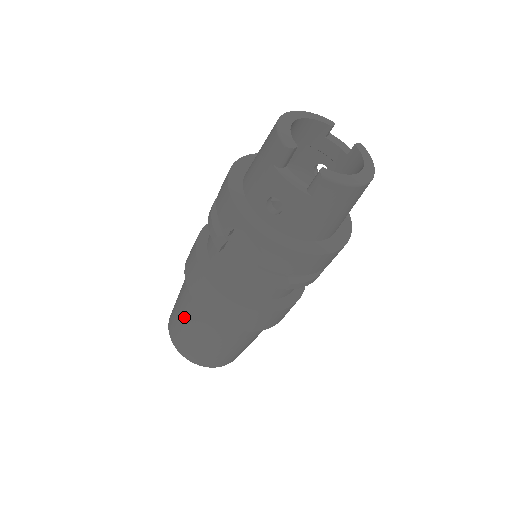
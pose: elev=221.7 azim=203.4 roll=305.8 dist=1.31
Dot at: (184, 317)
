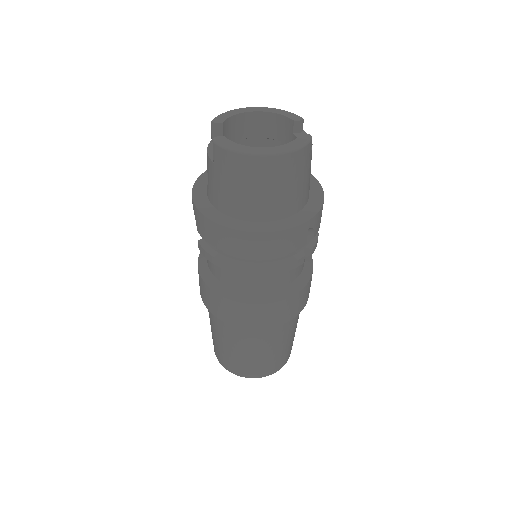
Dot at: occluded
